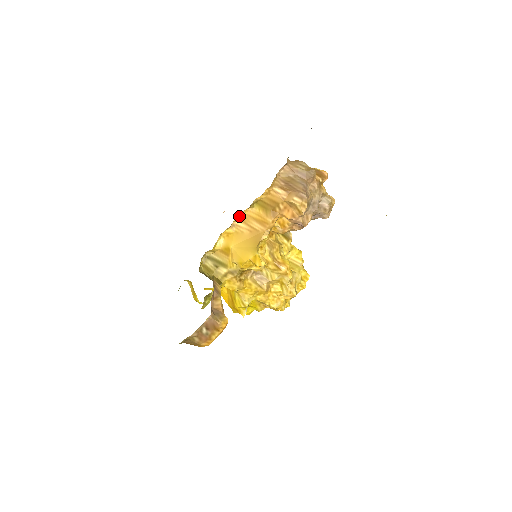
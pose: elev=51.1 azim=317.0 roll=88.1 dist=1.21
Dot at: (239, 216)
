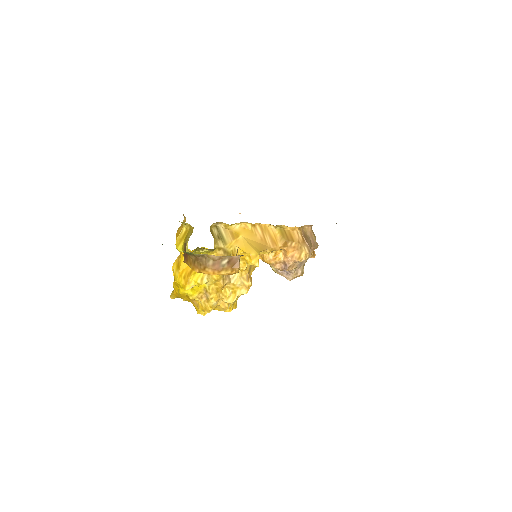
Dot at: (262, 224)
